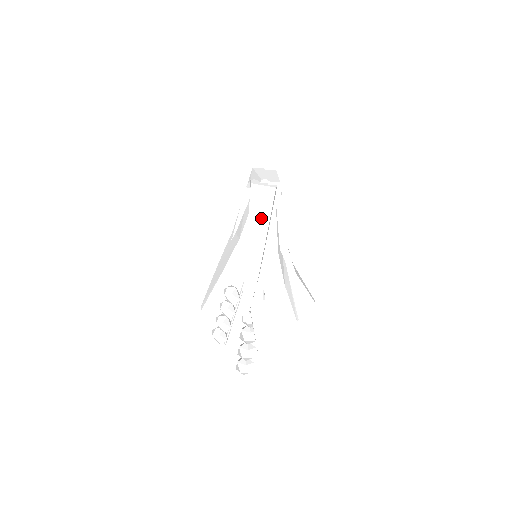
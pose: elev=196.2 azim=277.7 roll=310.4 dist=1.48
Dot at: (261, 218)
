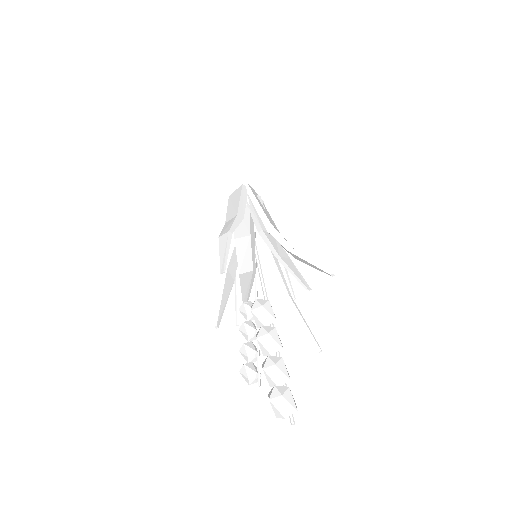
Dot at: (234, 205)
